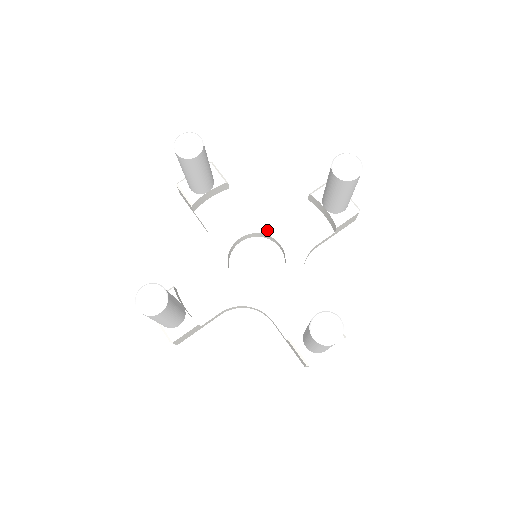
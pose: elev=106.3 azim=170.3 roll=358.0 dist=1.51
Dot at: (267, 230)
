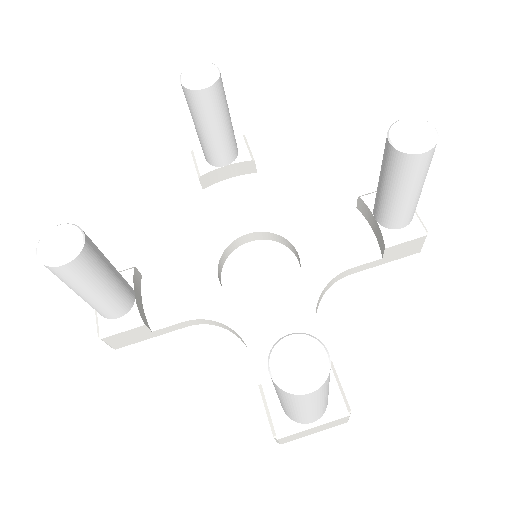
Dot at: (287, 232)
